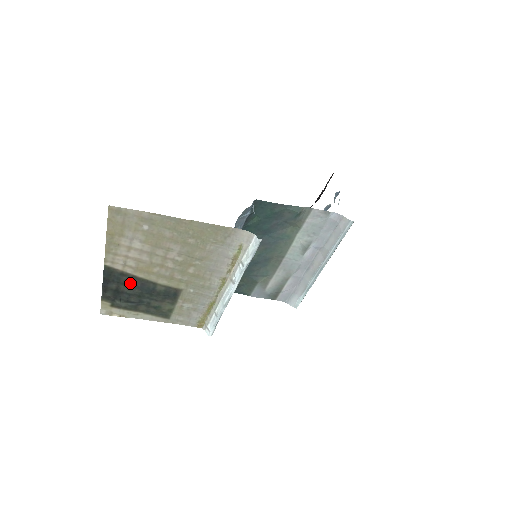
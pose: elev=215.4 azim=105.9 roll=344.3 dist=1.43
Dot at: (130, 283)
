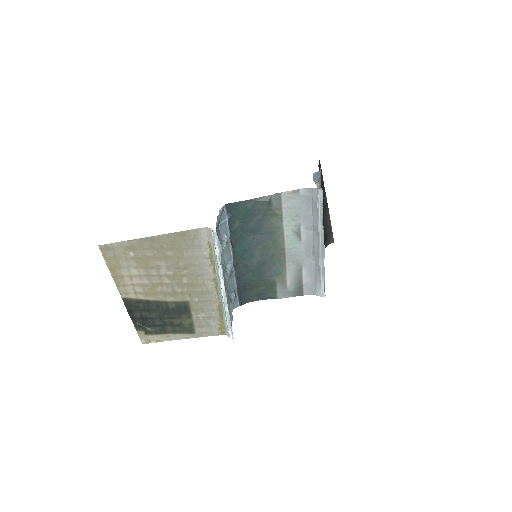
Dot at: (148, 308)
